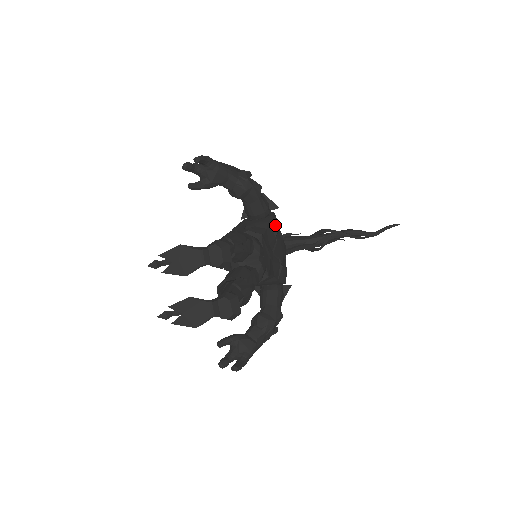
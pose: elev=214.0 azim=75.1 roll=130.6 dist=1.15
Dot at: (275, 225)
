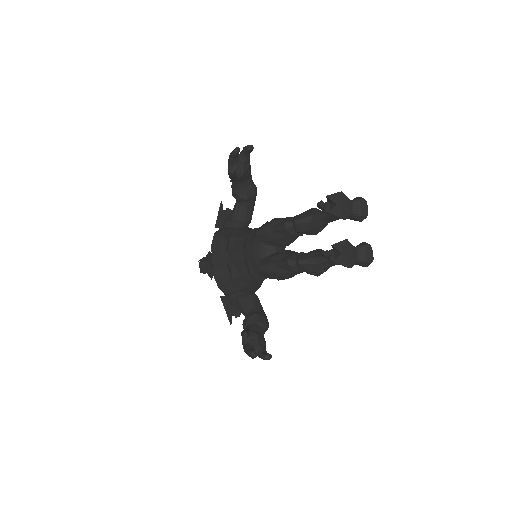
Dot at: occluded
